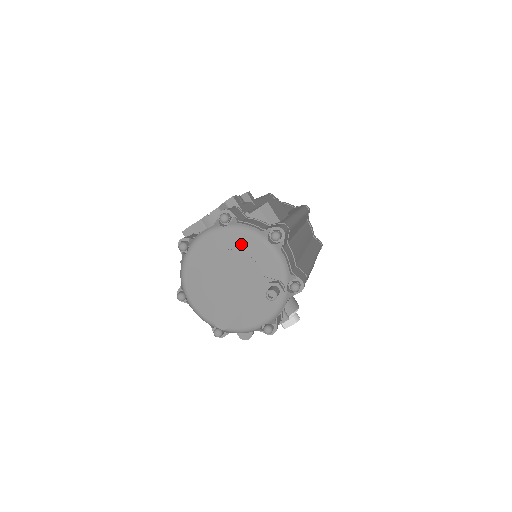
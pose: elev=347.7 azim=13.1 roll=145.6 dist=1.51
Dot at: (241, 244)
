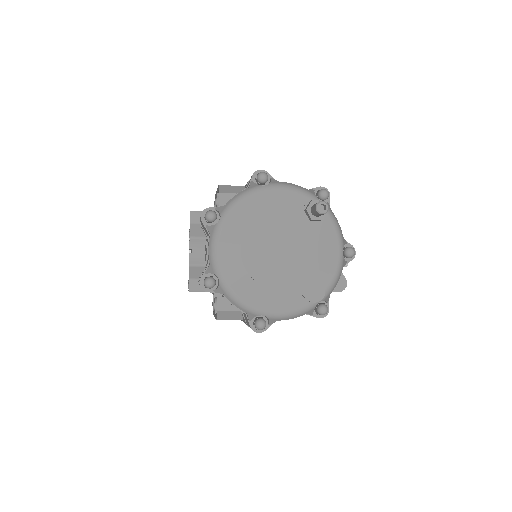
Dot at: (249, 214)
